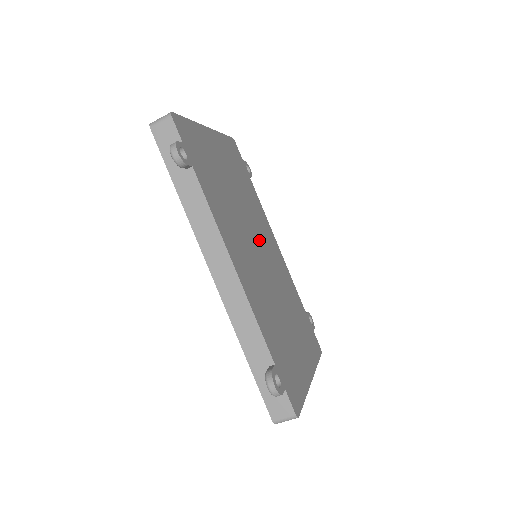
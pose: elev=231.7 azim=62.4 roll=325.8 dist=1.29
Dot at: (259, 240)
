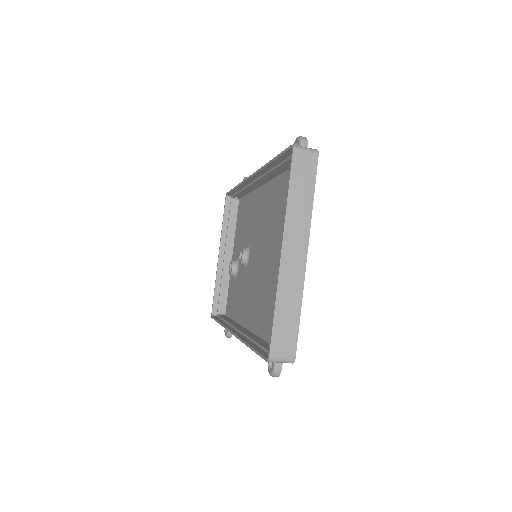
Dot at: occluded
